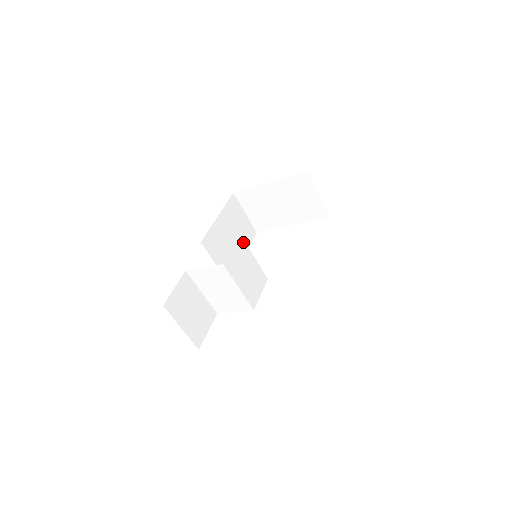
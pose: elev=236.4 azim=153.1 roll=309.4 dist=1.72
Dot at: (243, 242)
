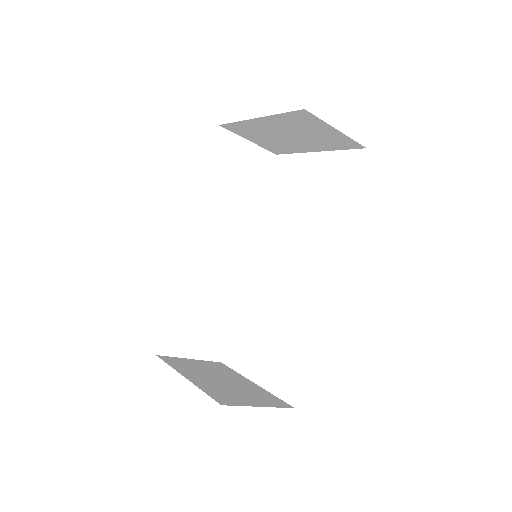
Dot at: (229, 254)
